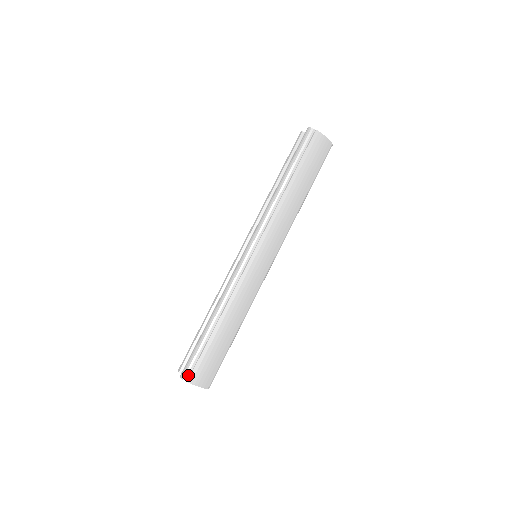
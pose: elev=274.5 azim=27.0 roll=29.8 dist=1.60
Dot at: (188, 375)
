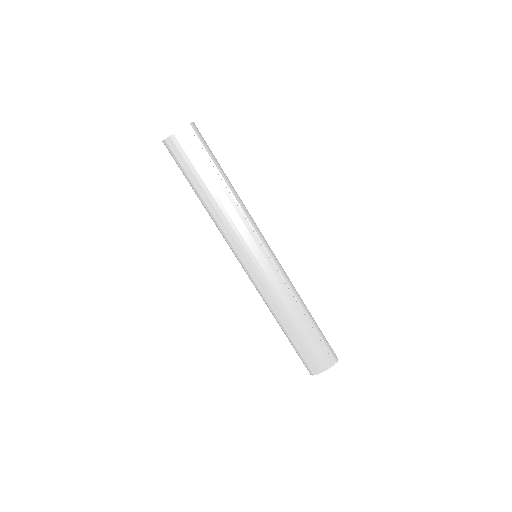
Dot at: (312, 370)
